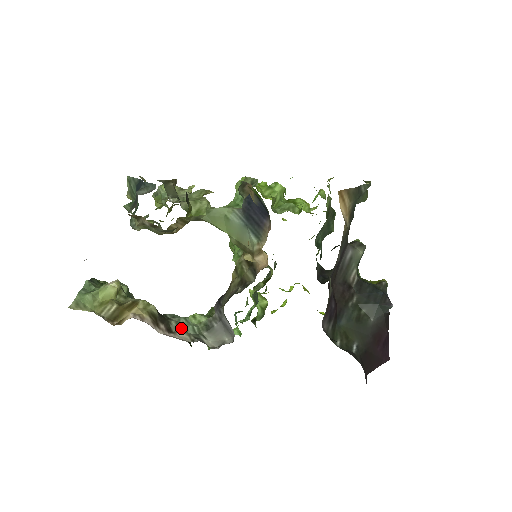
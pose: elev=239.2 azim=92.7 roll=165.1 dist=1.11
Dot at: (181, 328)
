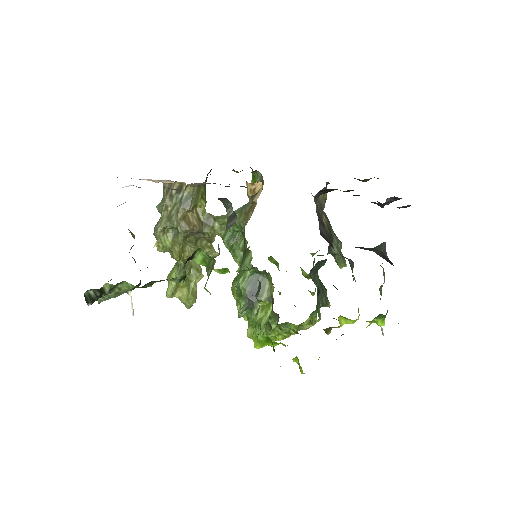
Dot at: occluded
